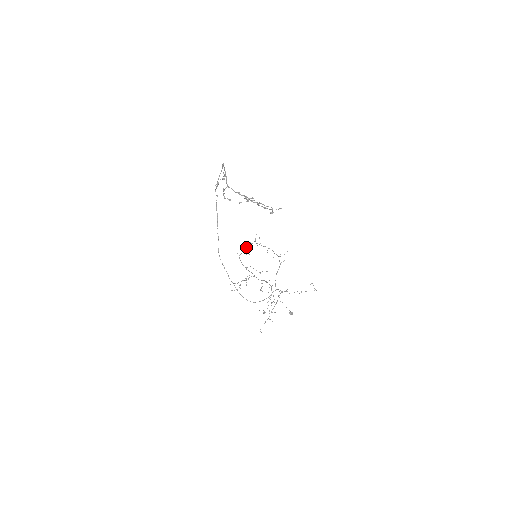
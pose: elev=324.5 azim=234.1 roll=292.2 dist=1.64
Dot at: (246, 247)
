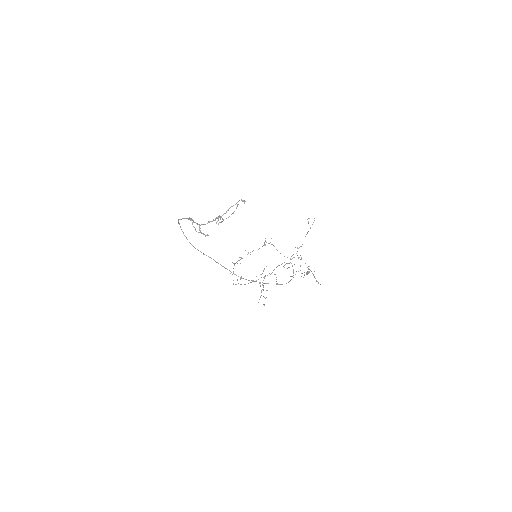
Dot at: occluded
